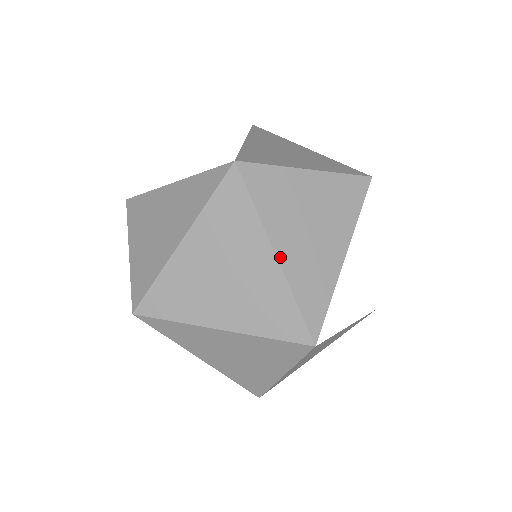
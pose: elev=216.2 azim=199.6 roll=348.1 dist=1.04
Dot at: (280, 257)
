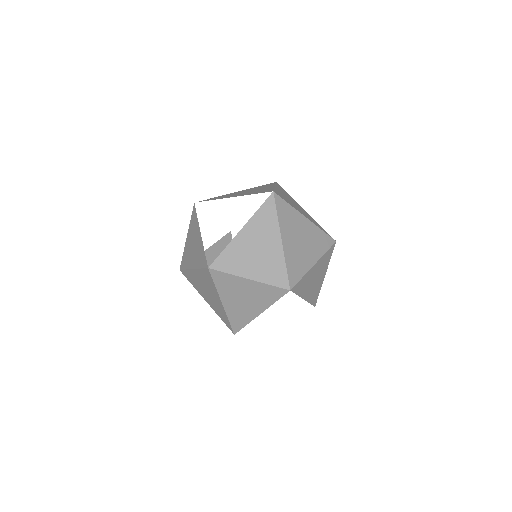
Dot at: (224, 305)
